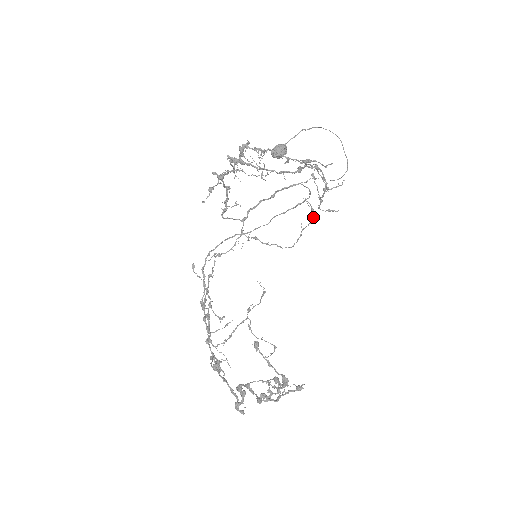
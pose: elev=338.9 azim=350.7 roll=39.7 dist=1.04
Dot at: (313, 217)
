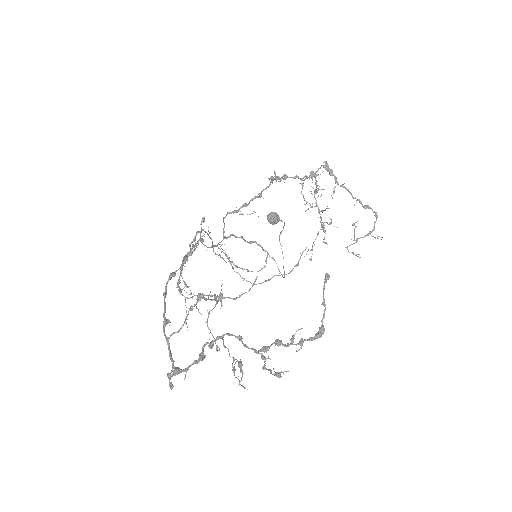
Dot at: (291, 271)
